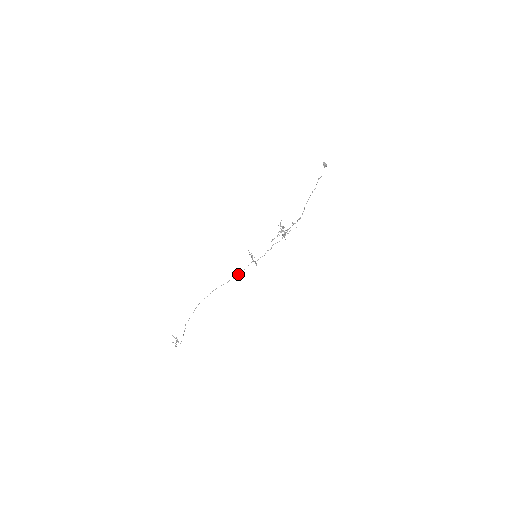
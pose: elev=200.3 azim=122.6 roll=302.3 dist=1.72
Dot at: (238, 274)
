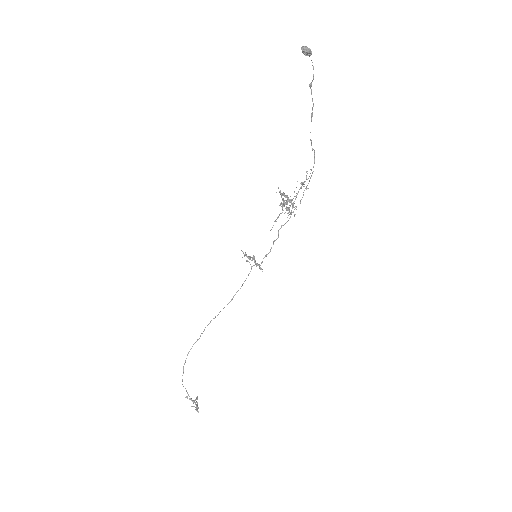
Dot at: occluded
